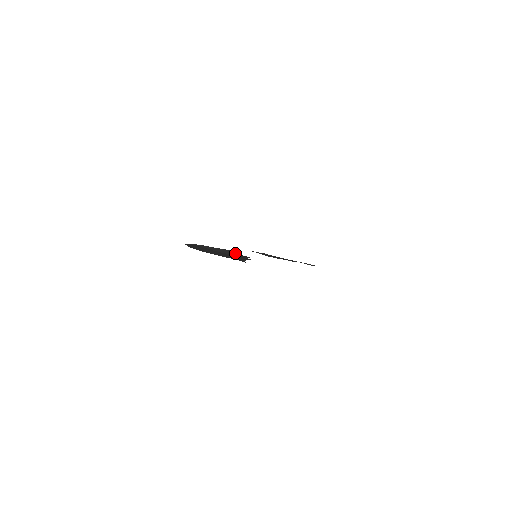
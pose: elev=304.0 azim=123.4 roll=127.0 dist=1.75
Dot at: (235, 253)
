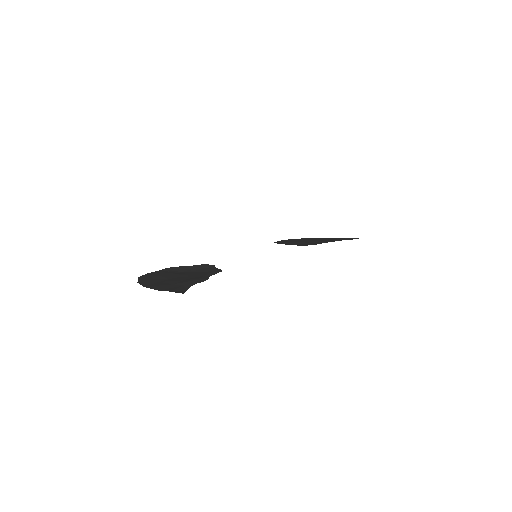
Dot at: (209, 268)
